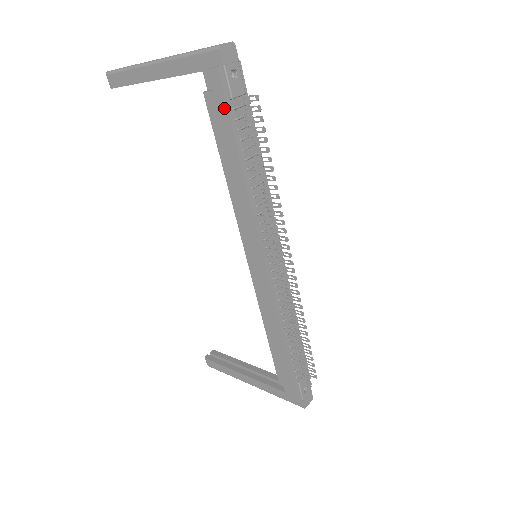
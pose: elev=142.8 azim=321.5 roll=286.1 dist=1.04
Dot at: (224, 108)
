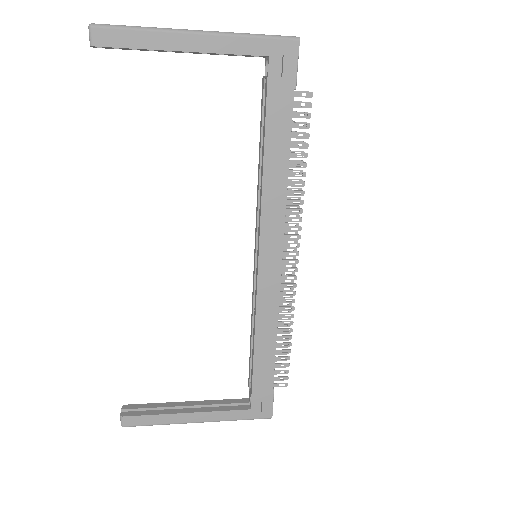
Dot at: (290, 96)
